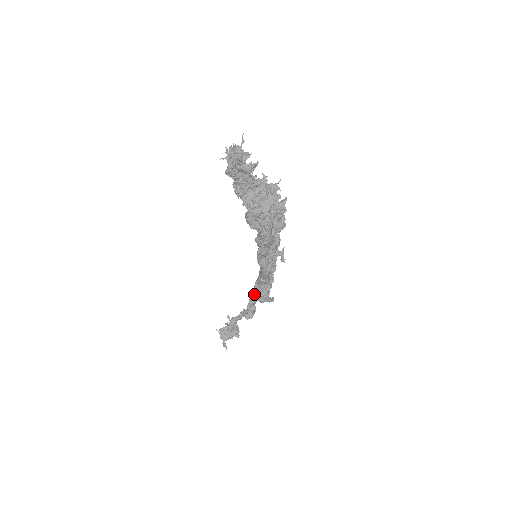
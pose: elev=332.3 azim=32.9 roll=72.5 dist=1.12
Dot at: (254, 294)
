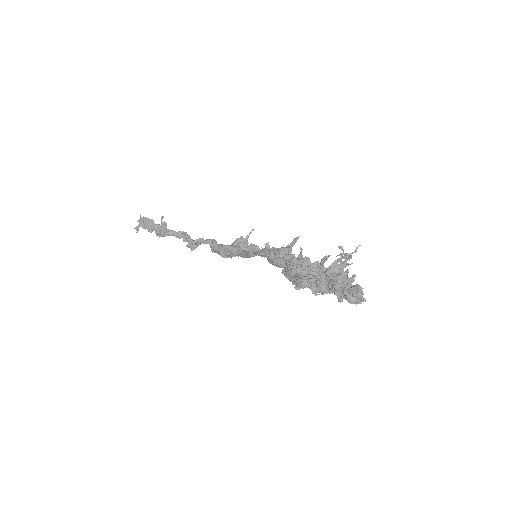
Dot at: (215, 248)
